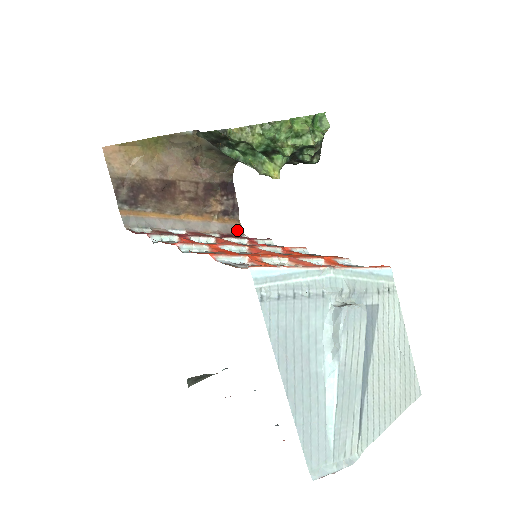
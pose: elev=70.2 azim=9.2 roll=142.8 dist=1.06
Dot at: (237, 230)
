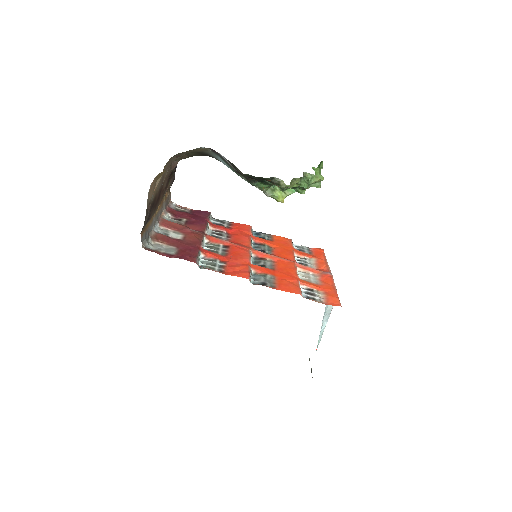
Dot at: (168, 199)
